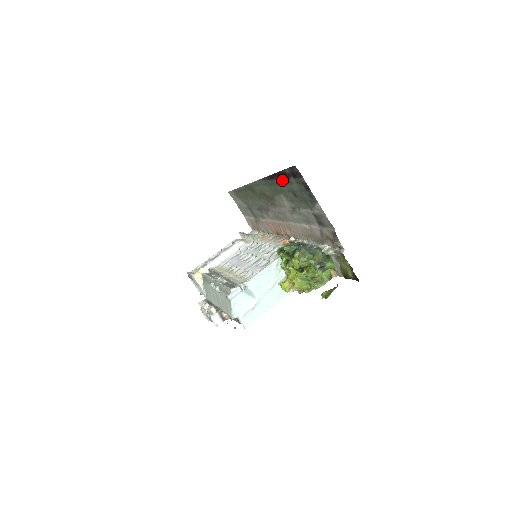
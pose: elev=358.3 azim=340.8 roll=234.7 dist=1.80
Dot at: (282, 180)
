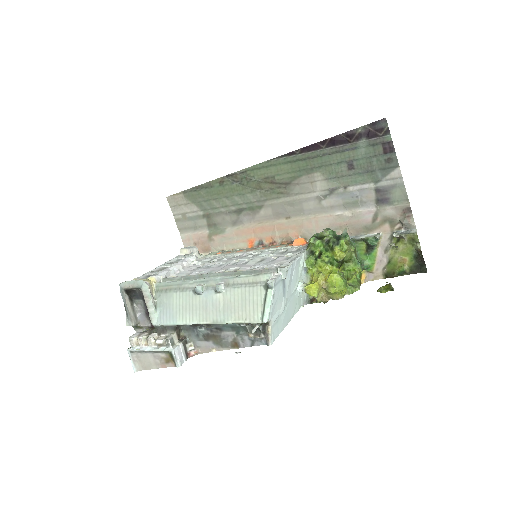
Dot at: (336, 148)
